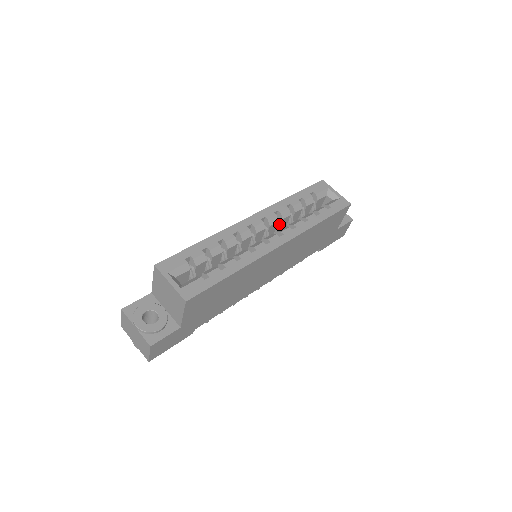
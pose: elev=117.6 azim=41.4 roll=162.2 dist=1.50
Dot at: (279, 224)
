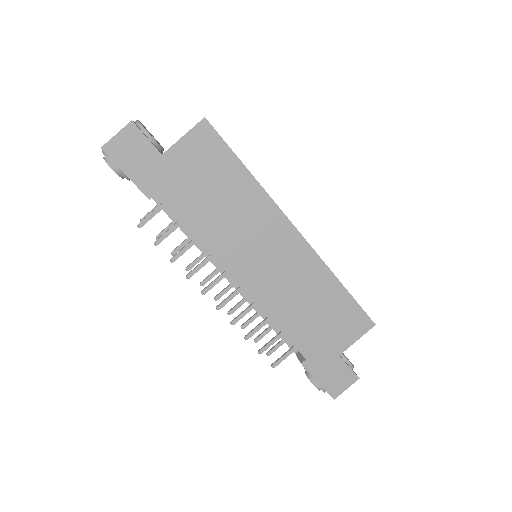
Dot at: occluded
